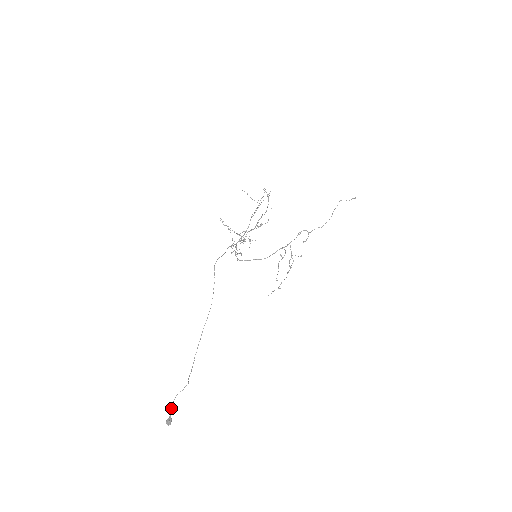
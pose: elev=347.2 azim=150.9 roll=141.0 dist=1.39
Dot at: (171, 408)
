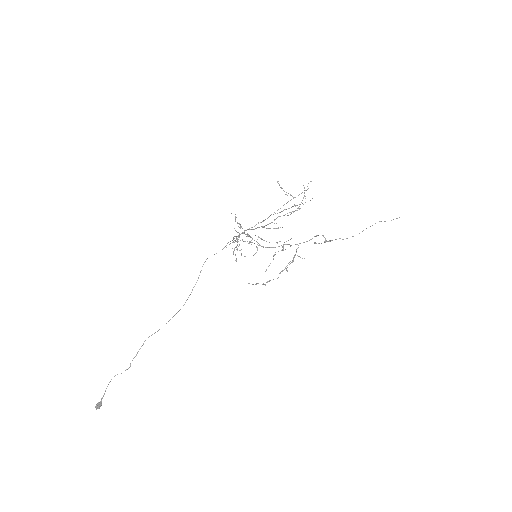
Dot at: occluded
